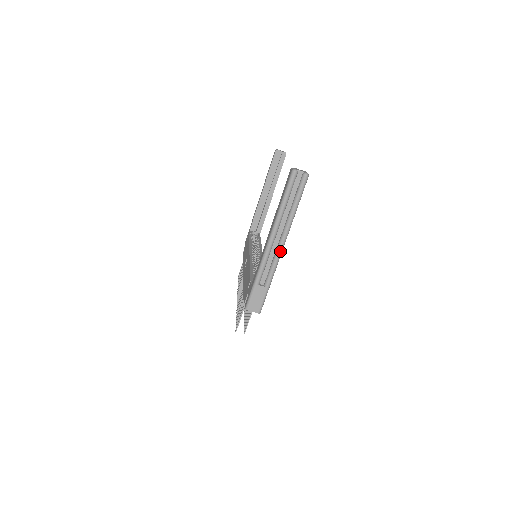
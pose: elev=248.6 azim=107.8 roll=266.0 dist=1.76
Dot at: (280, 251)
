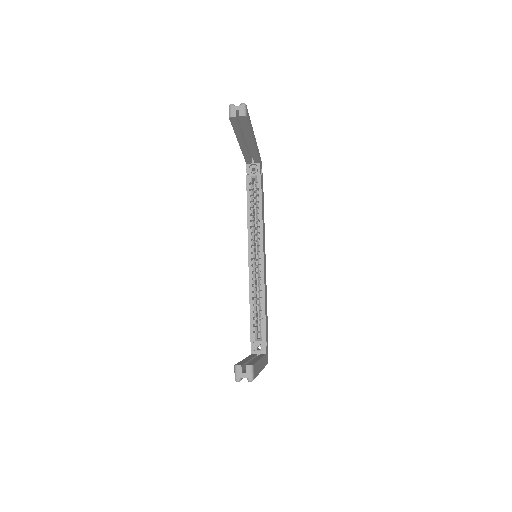
Dot at: occluded
